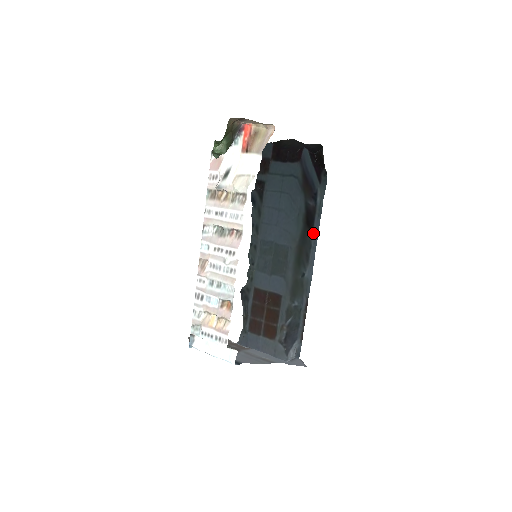
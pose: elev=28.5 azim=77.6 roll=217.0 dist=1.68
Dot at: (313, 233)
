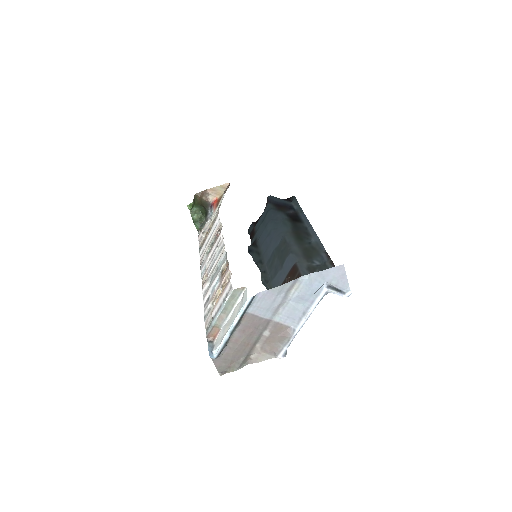
Dot at: (303, 222)
